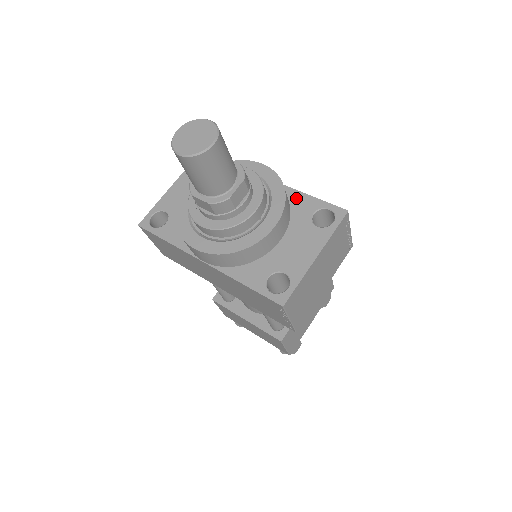
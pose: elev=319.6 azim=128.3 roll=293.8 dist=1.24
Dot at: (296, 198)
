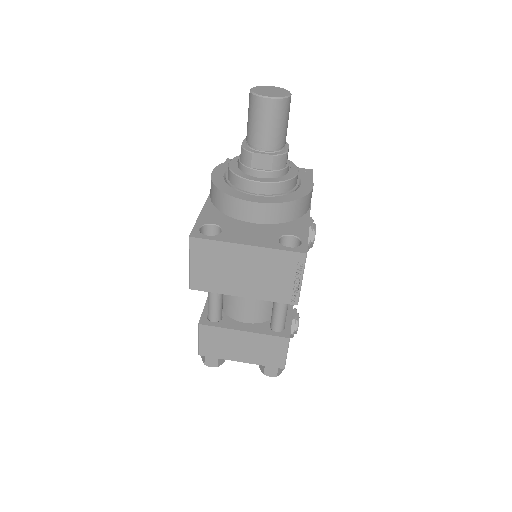
Dot at: (301, 223)
